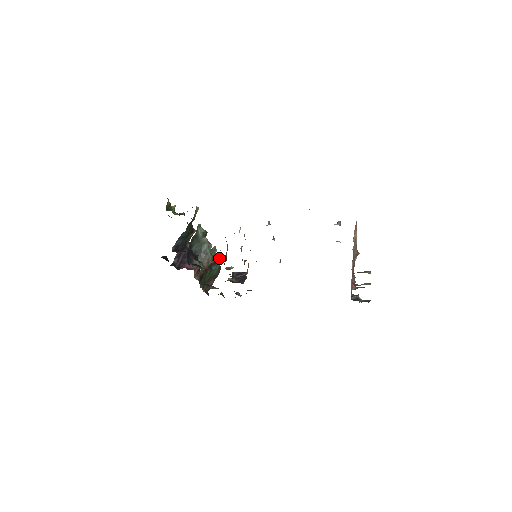
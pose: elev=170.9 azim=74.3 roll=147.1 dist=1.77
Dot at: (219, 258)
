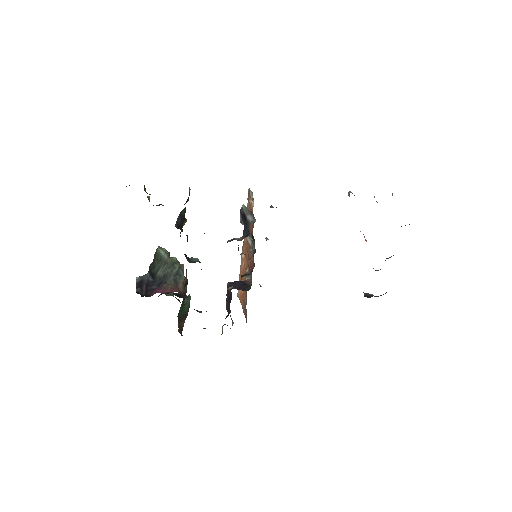
Dot at: occluded
